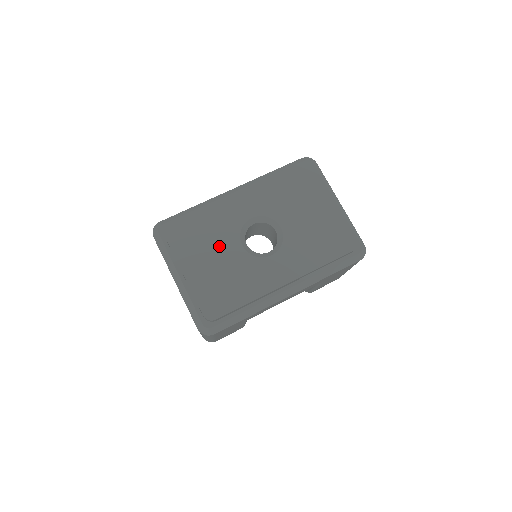
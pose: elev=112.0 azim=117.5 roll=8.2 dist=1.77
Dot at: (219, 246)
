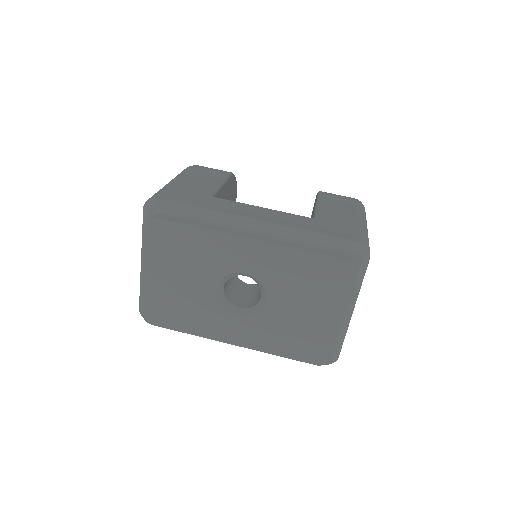
Dot at: (194, 274)
